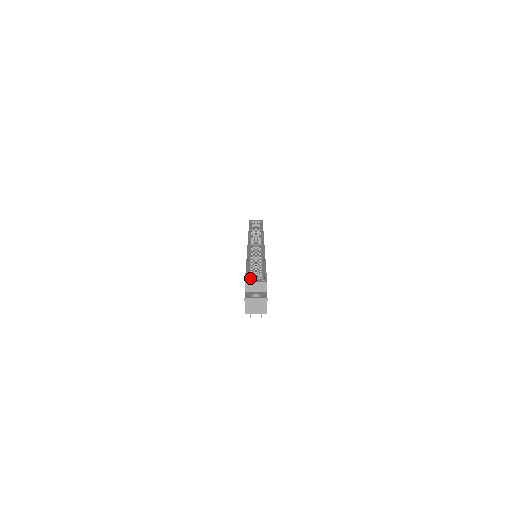
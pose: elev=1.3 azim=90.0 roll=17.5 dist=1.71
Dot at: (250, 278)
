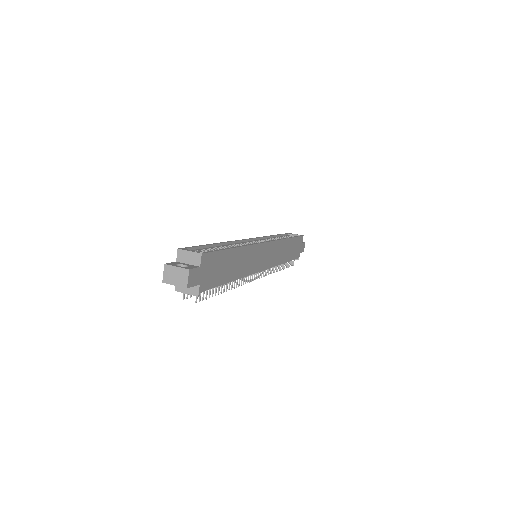
Dot at: occluded
